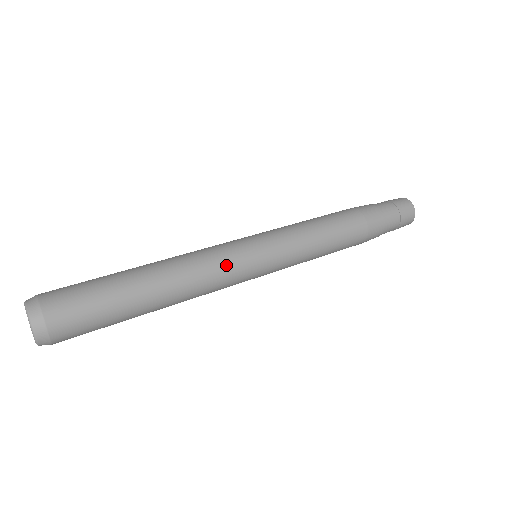
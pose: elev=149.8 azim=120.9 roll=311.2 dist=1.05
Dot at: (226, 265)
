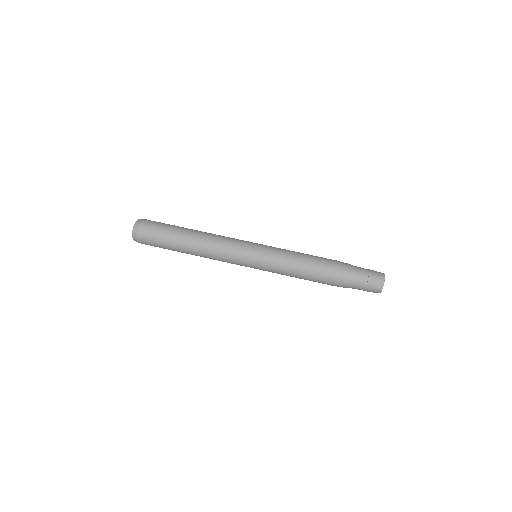
Dot at: (228, 260)
